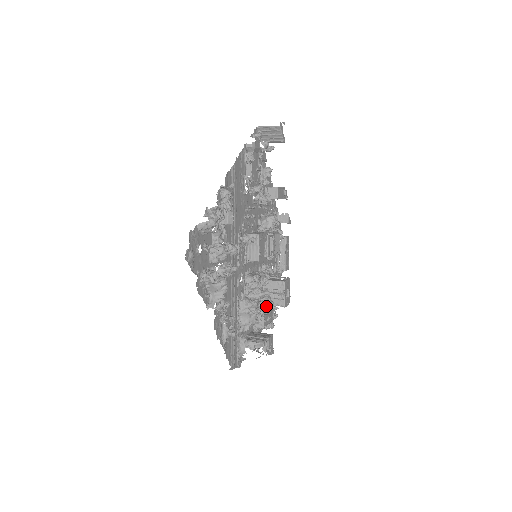
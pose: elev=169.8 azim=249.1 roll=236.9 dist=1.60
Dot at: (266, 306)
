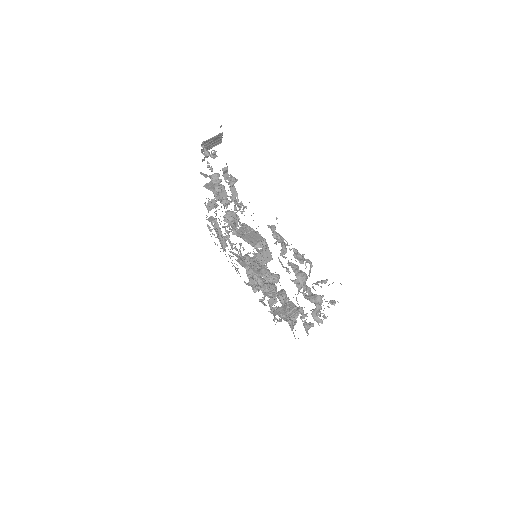
Dot at: occluded
